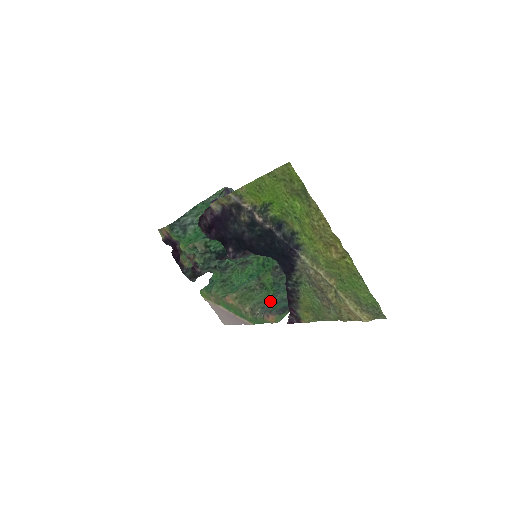
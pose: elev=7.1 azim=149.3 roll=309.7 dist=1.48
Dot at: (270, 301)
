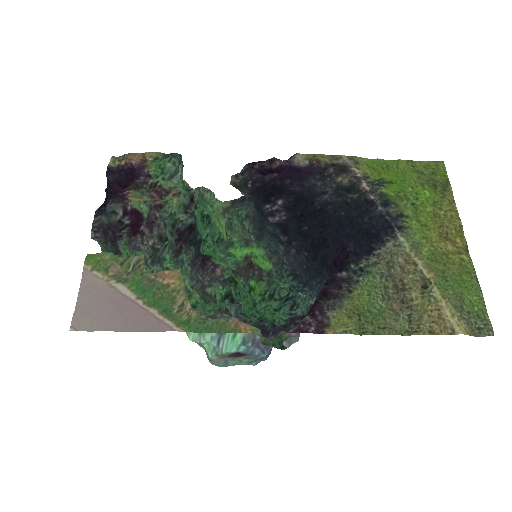
Dot at: (204, 335)
